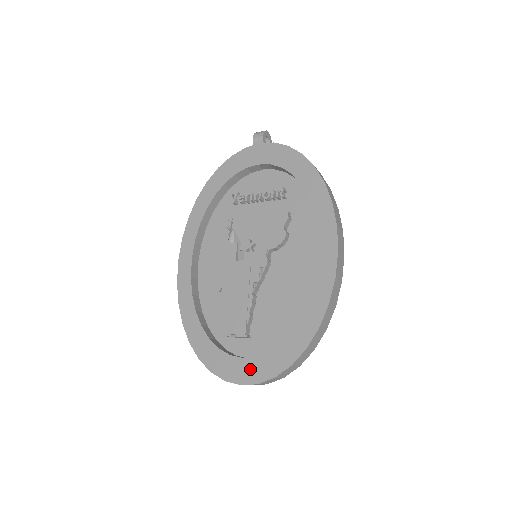
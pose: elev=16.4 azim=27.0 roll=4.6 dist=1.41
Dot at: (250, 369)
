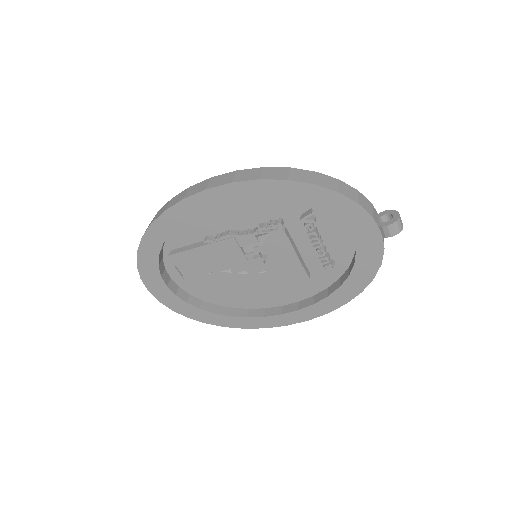
Dot at: (164, 294)
